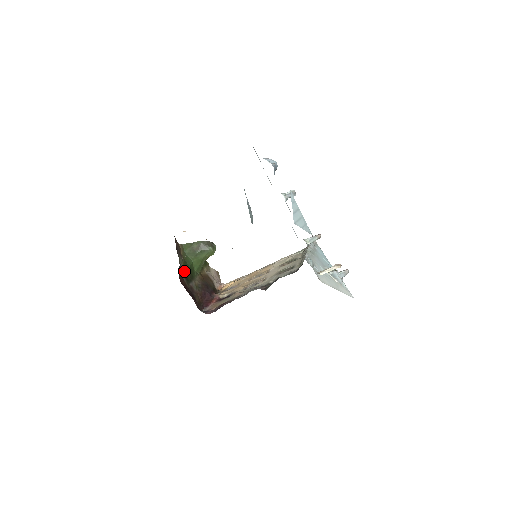
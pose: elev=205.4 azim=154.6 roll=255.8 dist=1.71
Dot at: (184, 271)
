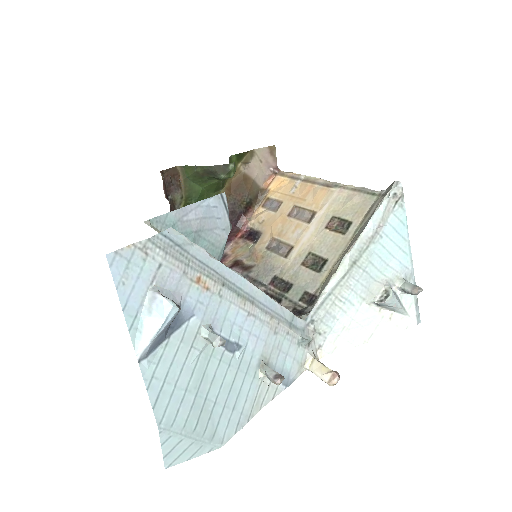
Dot at: occluded
